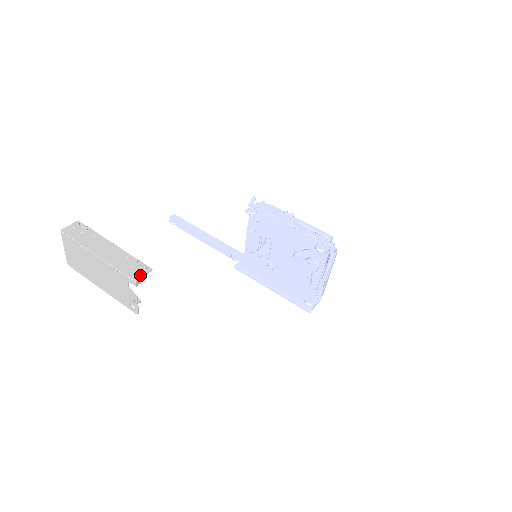
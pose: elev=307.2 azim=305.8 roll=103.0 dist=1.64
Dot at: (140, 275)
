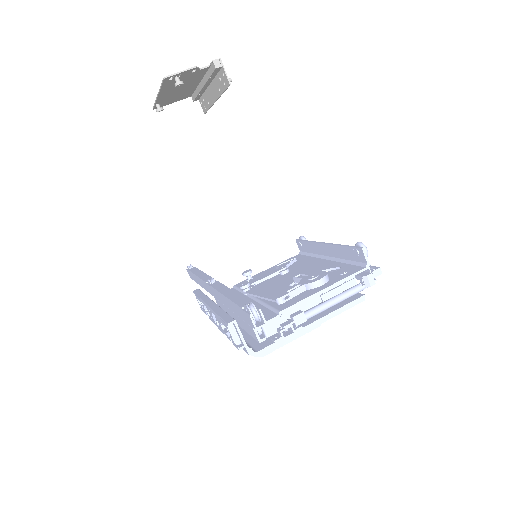
Dot at: (224, 69)
